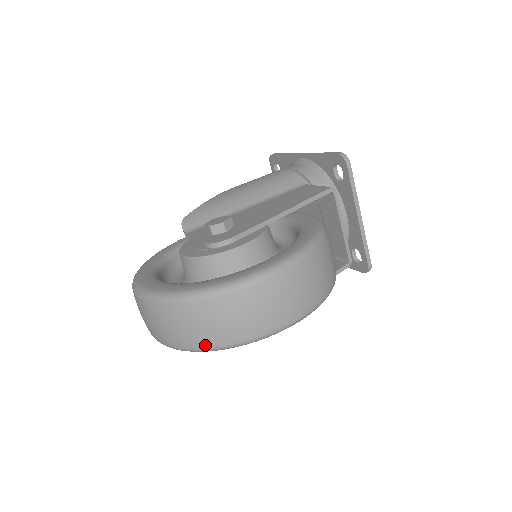
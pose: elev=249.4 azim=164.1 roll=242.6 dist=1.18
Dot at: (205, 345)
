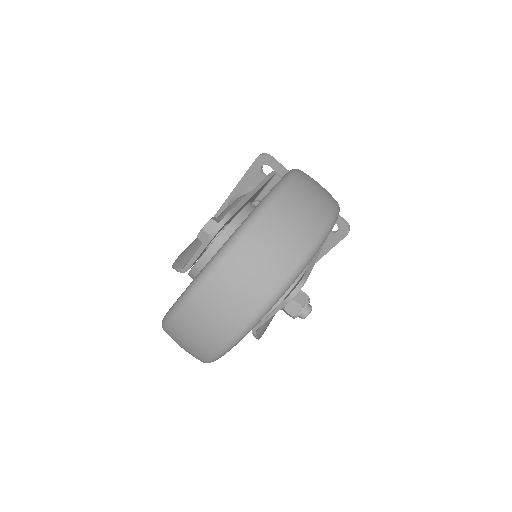
Dot at: (277, 282)
